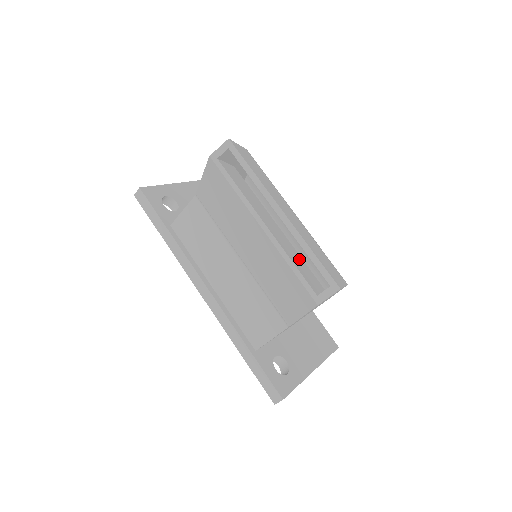
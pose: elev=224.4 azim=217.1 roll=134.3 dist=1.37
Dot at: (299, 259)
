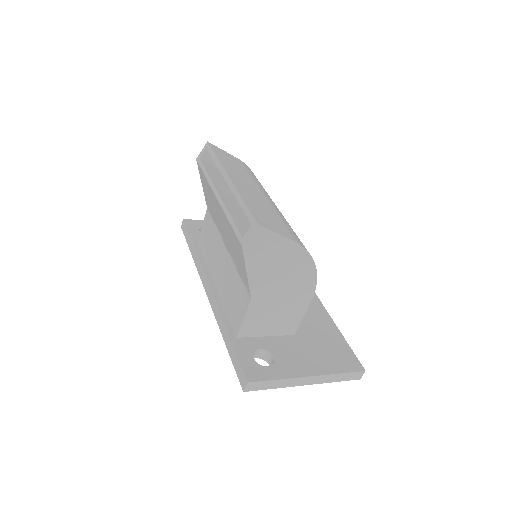
Dot at: occluded
